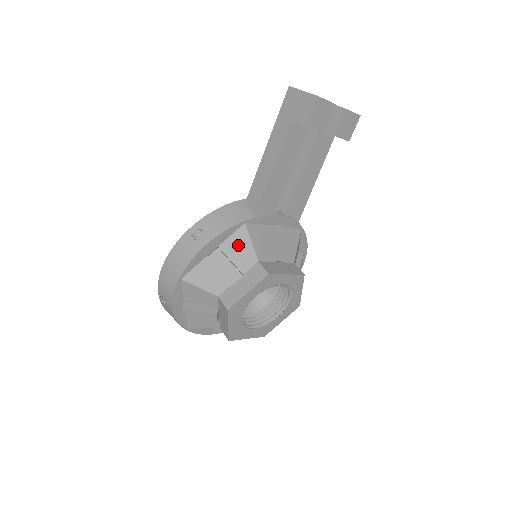
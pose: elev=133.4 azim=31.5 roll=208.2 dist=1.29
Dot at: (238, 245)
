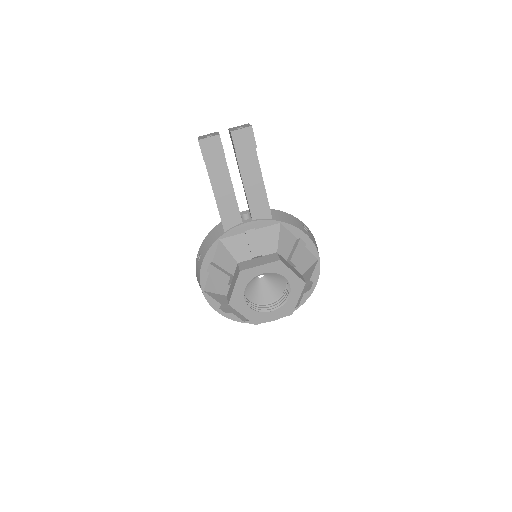
Dot at: (222, 256)
